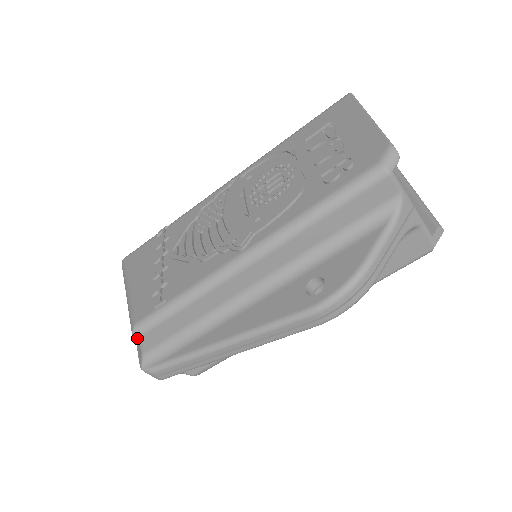
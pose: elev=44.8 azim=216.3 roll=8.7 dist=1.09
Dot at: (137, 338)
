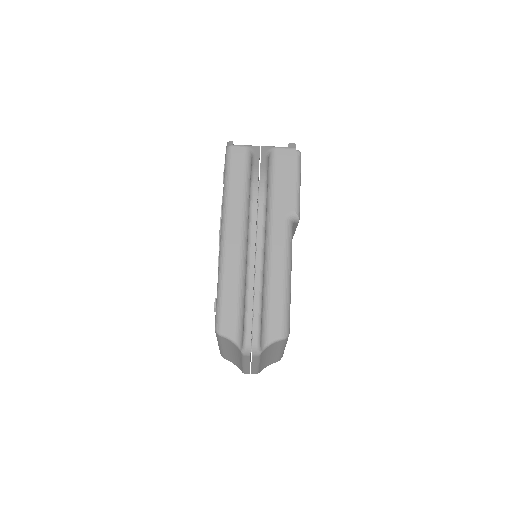
Dot at: (220, 332)
